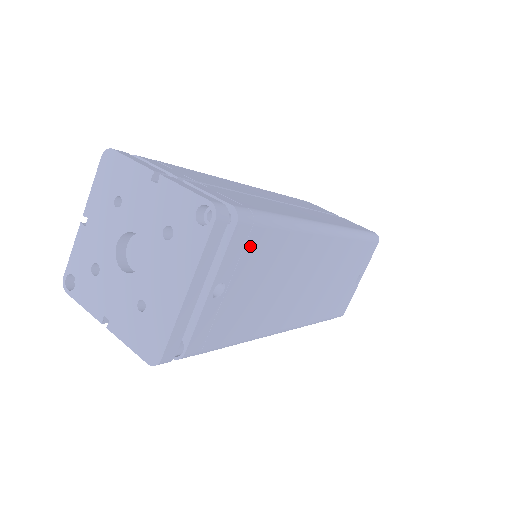
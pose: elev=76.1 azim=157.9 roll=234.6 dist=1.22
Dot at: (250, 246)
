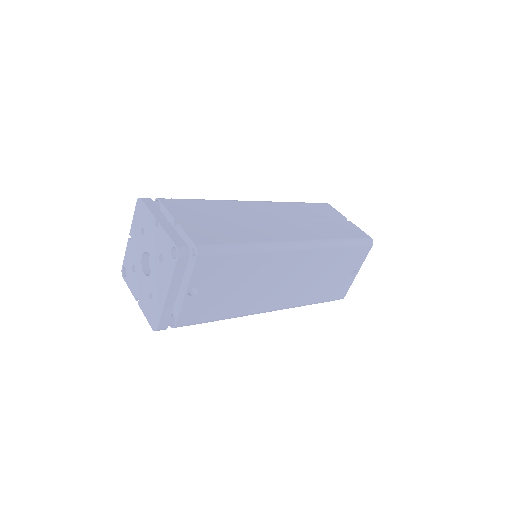
Dot at: (214, 267)
